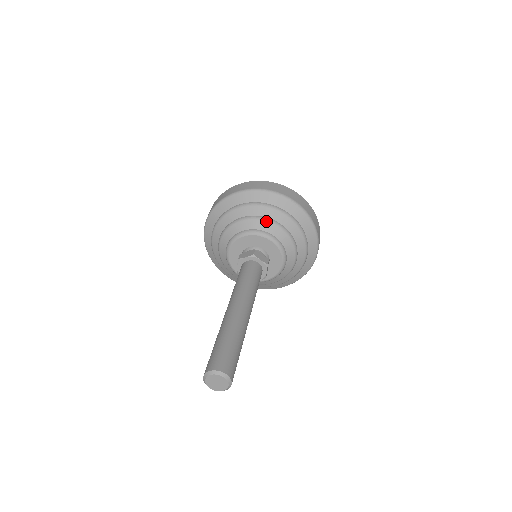
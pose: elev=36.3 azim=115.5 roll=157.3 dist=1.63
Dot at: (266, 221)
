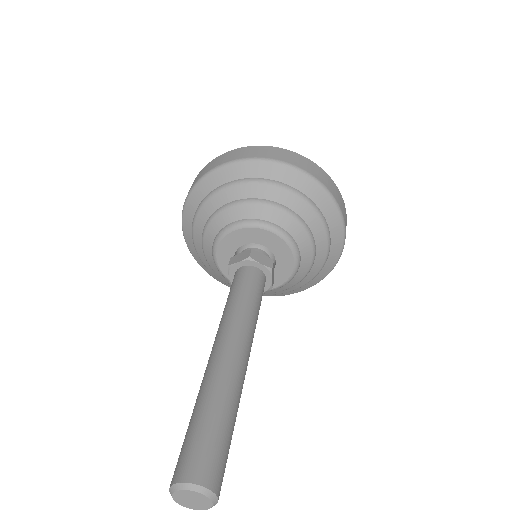
Dot at: (262, 204)
